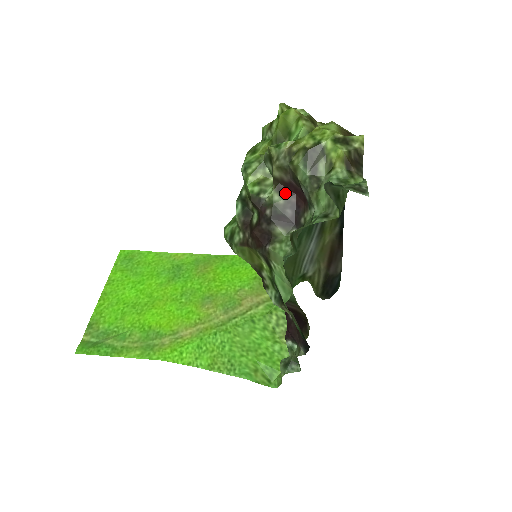
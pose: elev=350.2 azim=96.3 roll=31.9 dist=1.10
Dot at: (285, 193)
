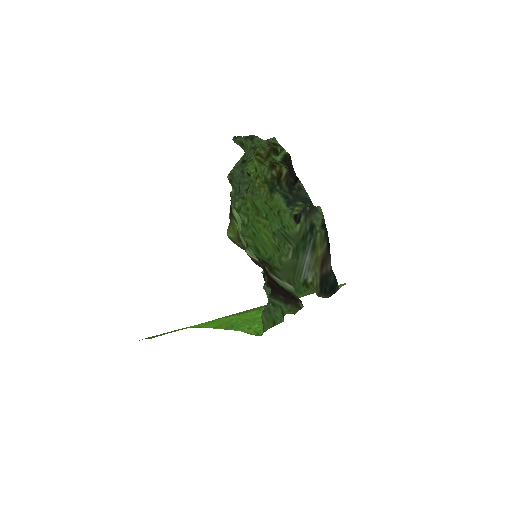
Dot at: occluded
